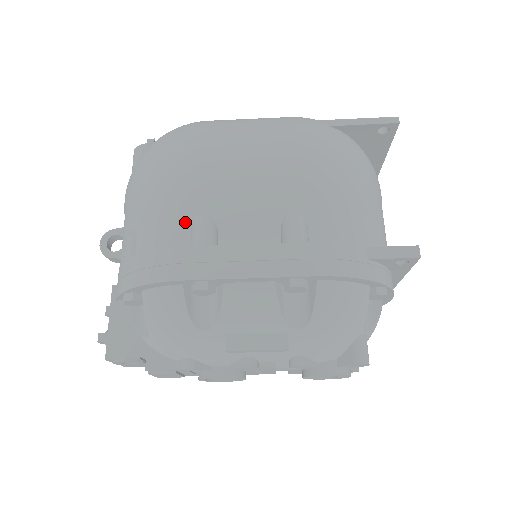
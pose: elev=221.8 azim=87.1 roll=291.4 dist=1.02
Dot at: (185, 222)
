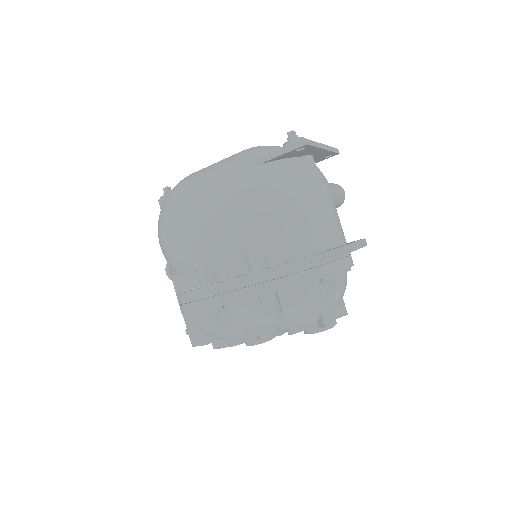
Dot at: (193, 271)
